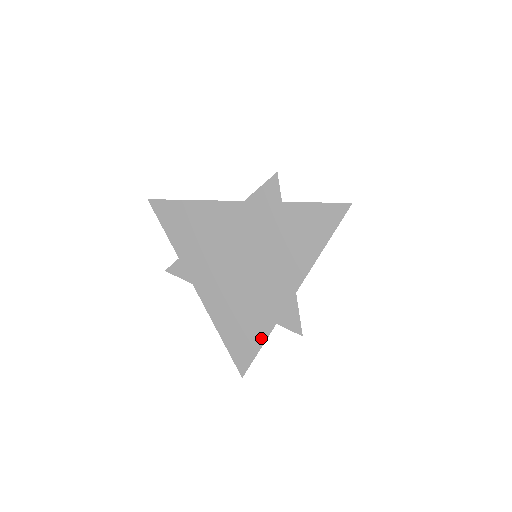
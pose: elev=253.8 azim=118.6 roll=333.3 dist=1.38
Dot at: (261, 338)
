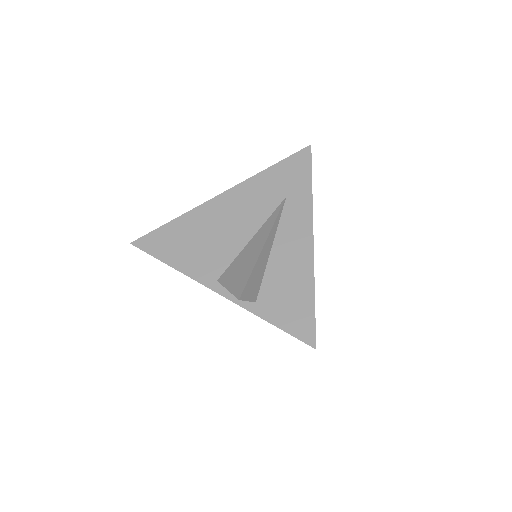
Dot at: occluded
